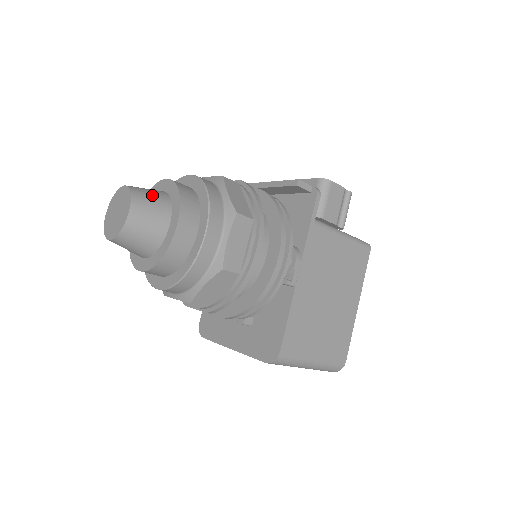
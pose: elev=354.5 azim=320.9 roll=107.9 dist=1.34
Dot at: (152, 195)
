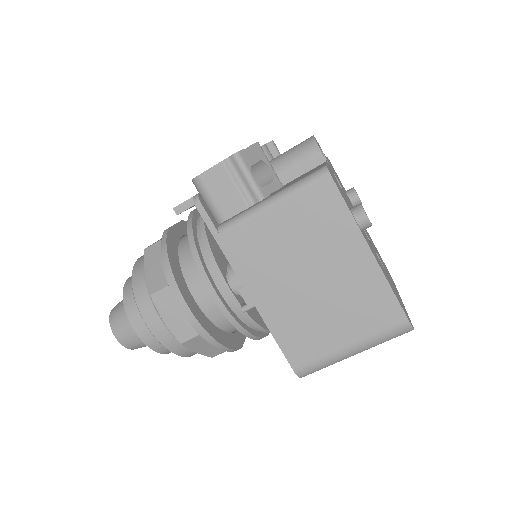
Dot at: (121, 309)
